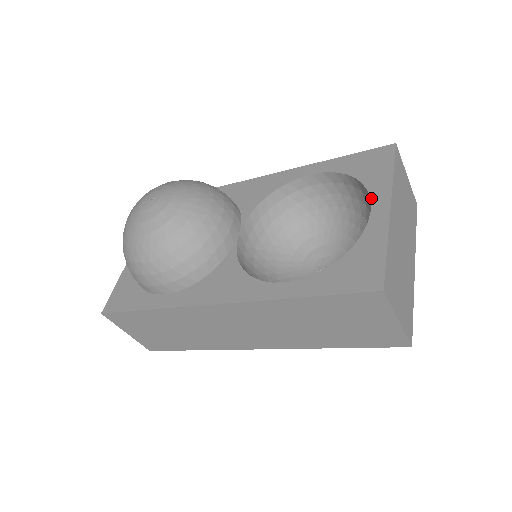
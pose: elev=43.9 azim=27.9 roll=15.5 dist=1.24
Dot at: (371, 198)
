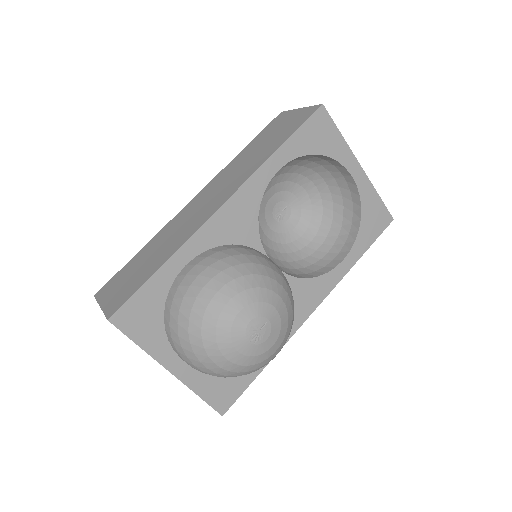
Dot at: (345, 166)
